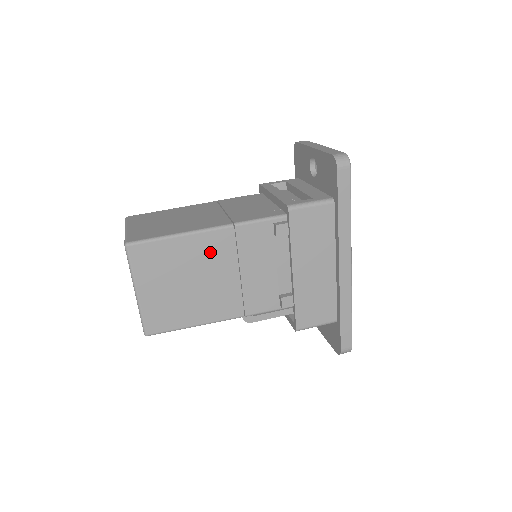
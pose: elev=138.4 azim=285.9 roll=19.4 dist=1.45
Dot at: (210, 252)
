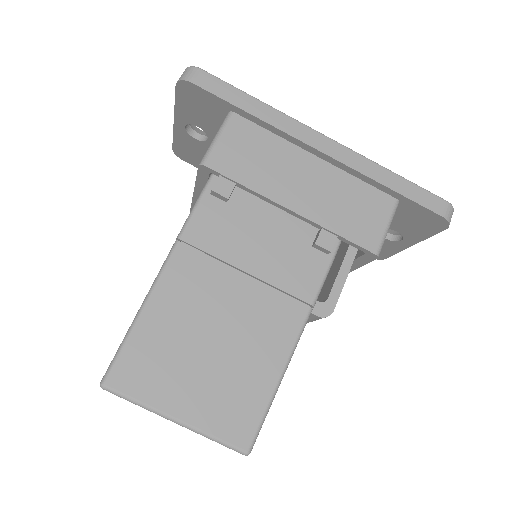
Dot at: (191, 290)
